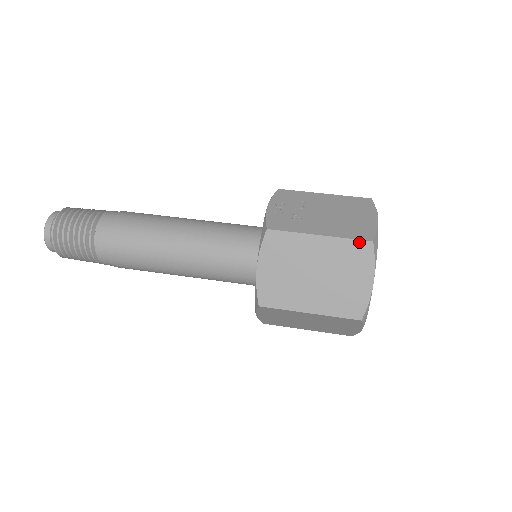
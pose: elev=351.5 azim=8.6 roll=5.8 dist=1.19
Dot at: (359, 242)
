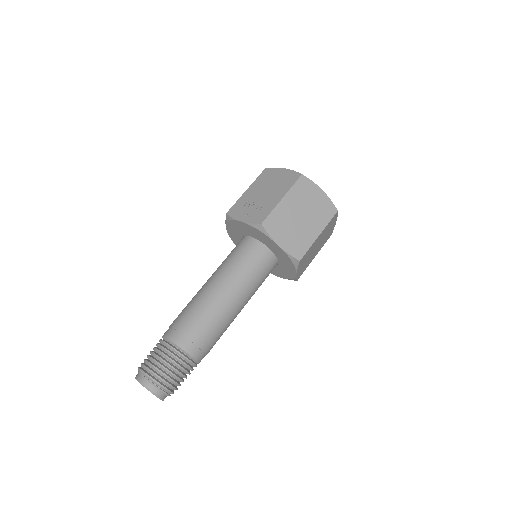
Dot at: (298, 181)
